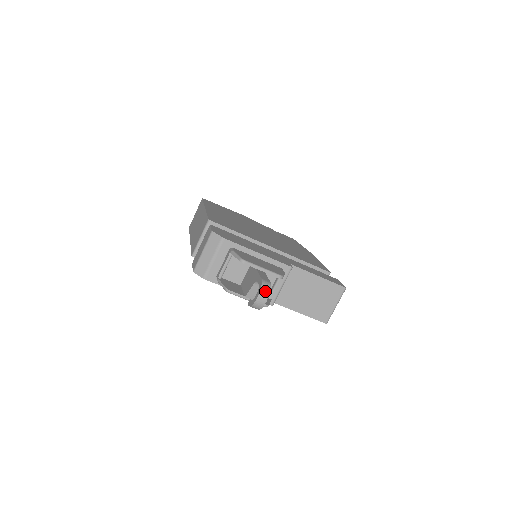
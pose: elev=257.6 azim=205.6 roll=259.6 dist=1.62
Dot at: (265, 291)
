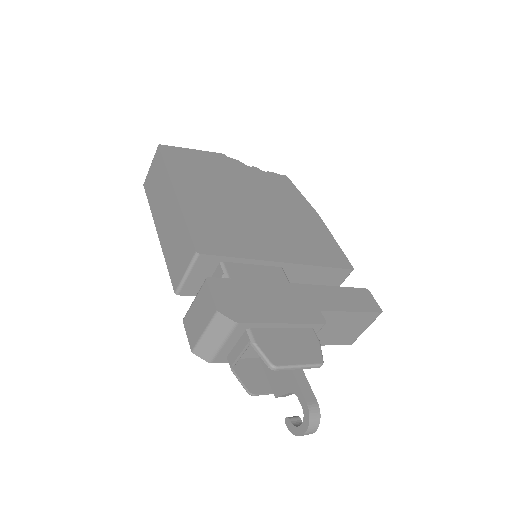
Dot at: (314, 424)
